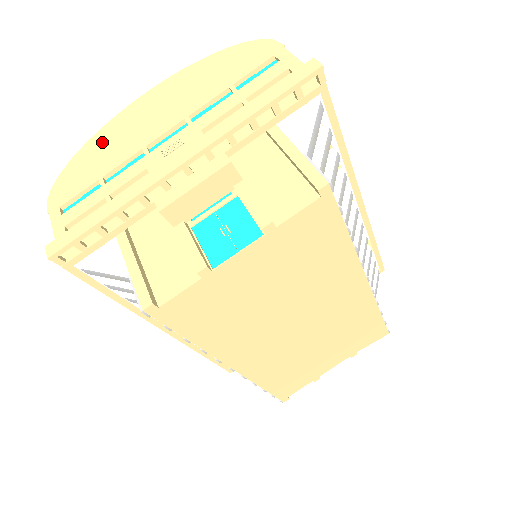
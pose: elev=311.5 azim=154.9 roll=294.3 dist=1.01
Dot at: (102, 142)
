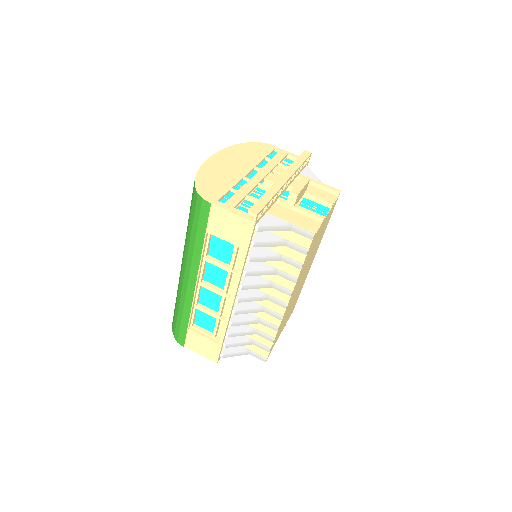
Dot at: (210, 174)
